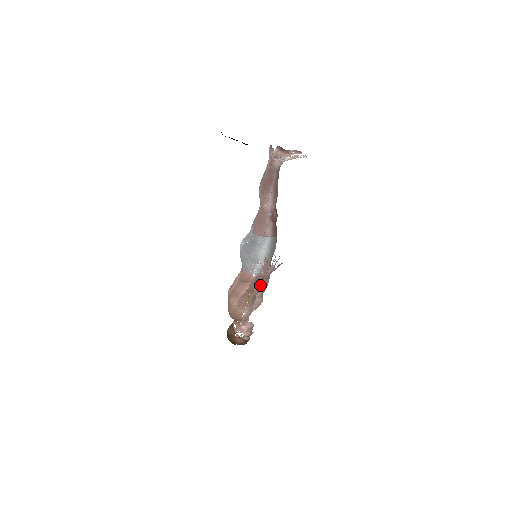
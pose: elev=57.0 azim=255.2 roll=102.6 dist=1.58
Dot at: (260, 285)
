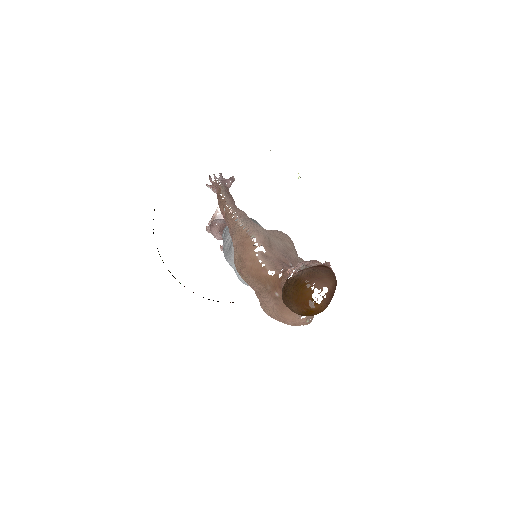
Dot at: (223, 193)
